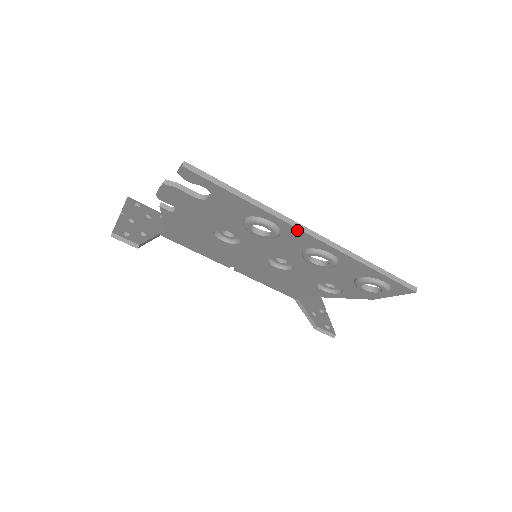
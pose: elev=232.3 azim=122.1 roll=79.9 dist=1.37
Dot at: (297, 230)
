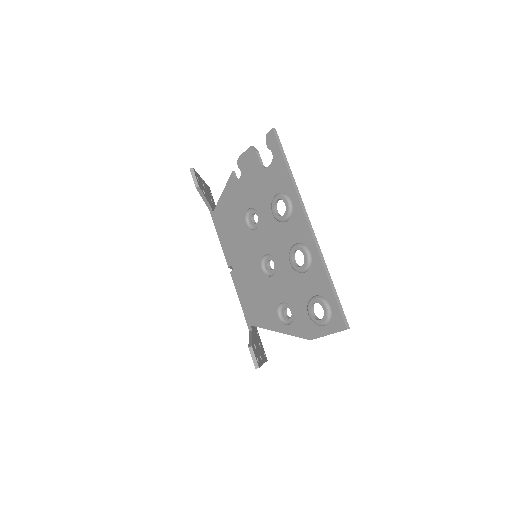
Dot at: (303, 215)
